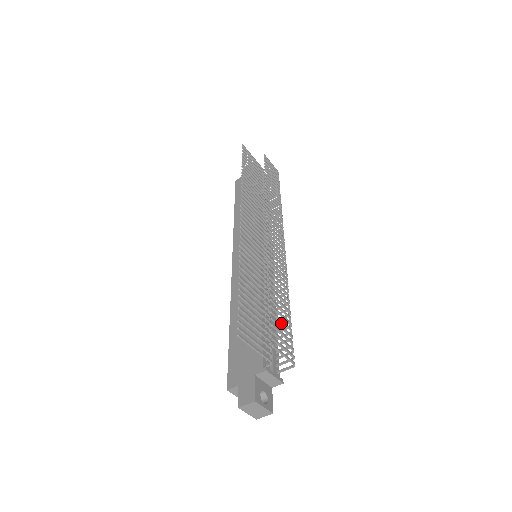
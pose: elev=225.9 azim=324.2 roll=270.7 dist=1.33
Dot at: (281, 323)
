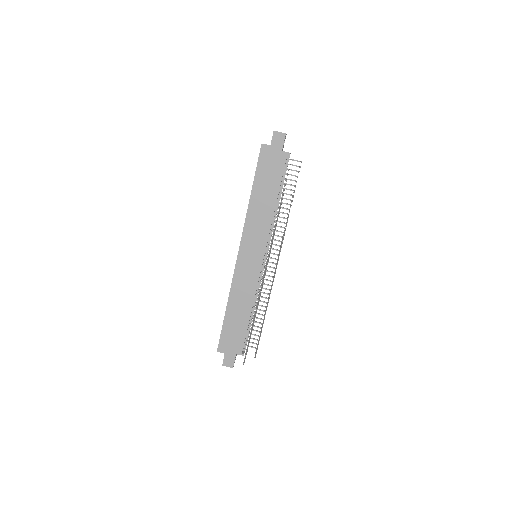
Dot at: (257, 318)
